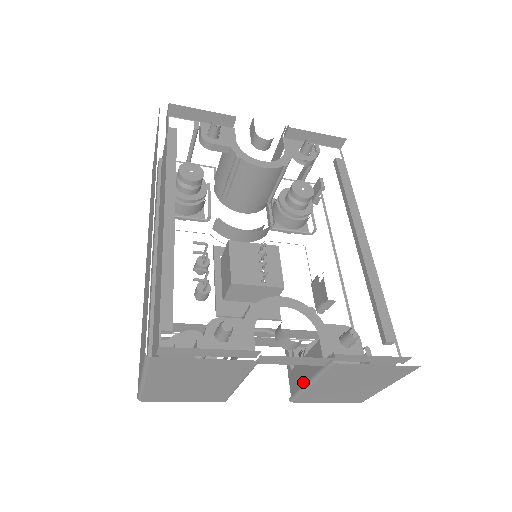
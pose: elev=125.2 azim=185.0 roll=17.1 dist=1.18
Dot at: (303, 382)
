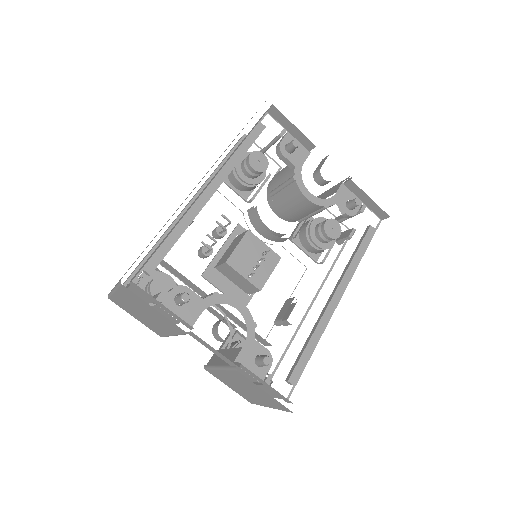
Dot at: (217, 364)
